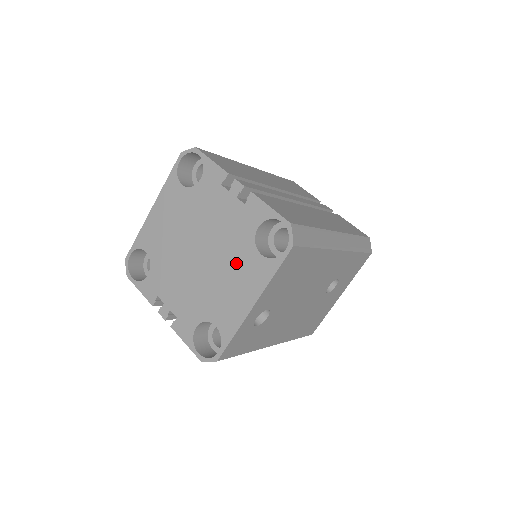
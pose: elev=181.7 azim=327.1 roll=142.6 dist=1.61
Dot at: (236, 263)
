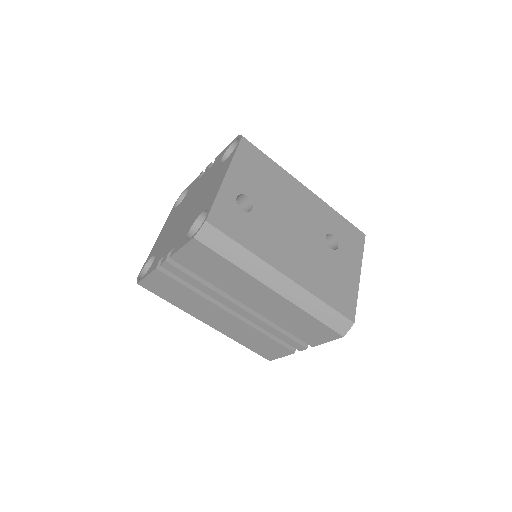
Dot at: (212, 180)
